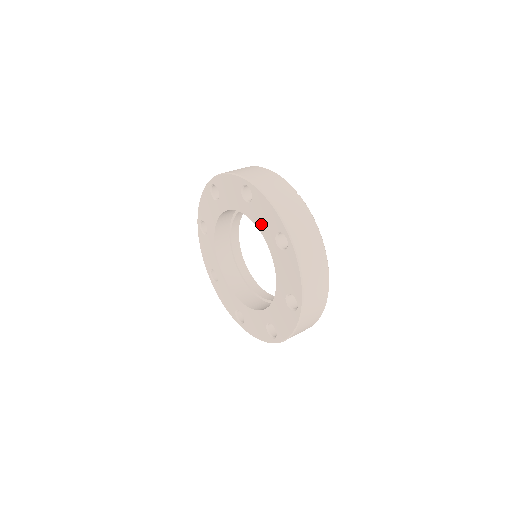
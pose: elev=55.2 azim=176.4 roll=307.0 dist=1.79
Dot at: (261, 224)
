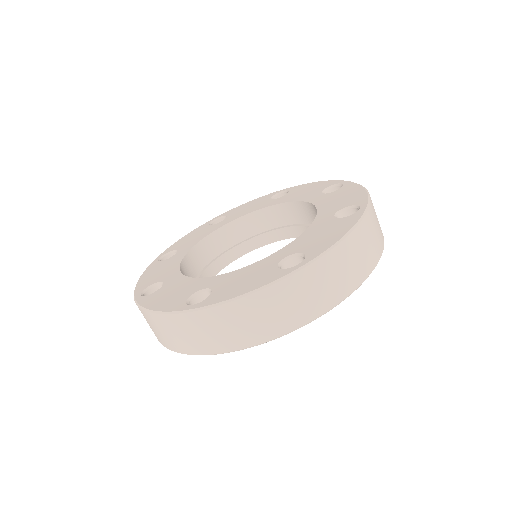
Dot at: (327, 204)
